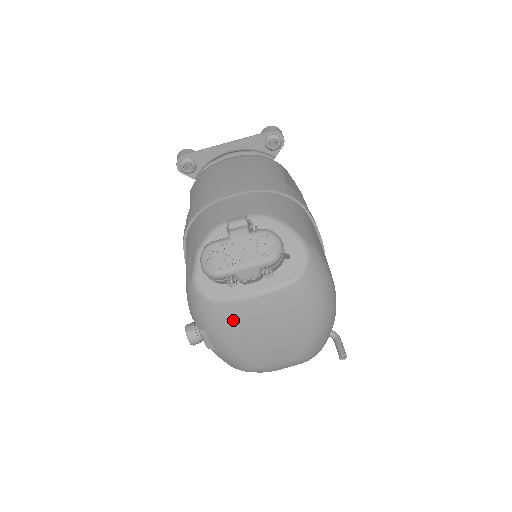
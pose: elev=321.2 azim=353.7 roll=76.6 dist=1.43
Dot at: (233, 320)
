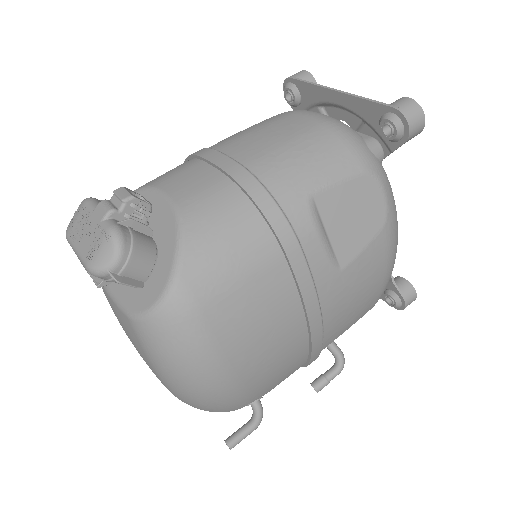
Dot at: occluded
